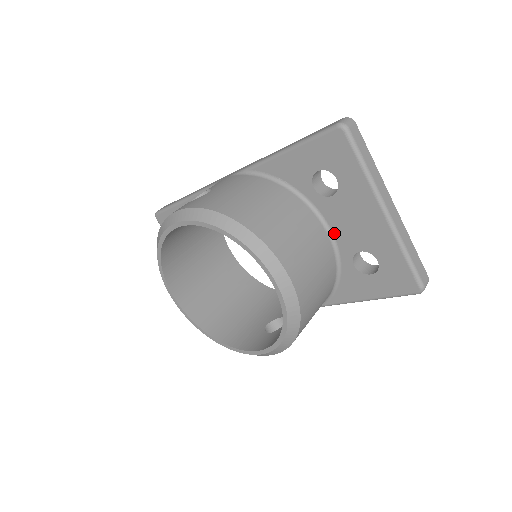
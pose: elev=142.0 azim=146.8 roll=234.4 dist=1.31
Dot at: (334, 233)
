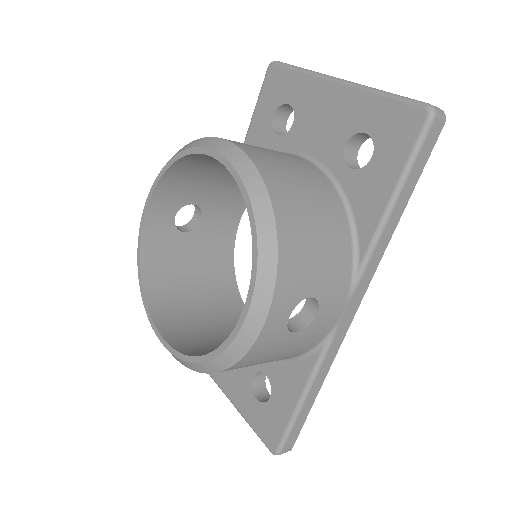
Dot at: (314, 156)
